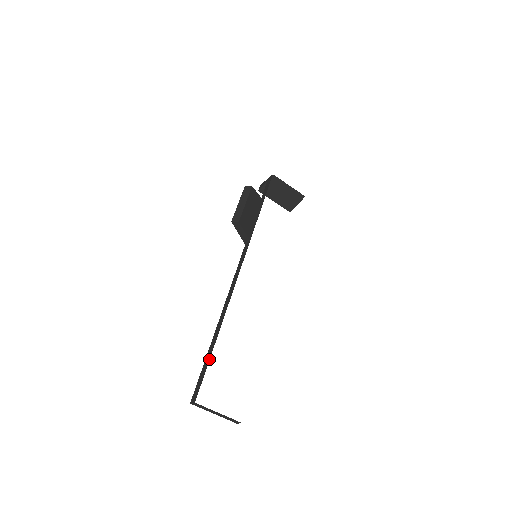
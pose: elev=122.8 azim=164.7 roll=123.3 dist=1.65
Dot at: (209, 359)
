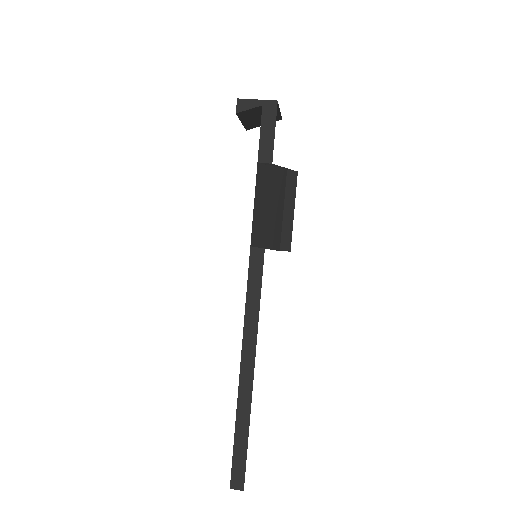
Dot at: occluded
